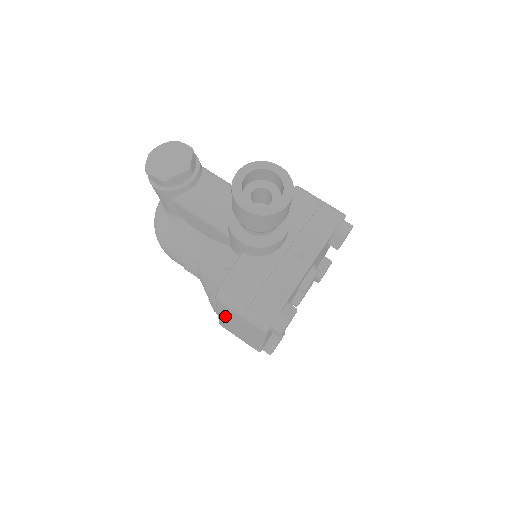
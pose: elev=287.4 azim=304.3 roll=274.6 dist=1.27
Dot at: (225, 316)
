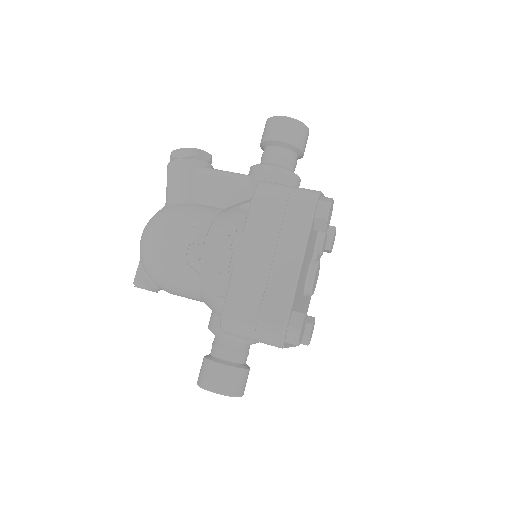
Dot at: (252, 242)
